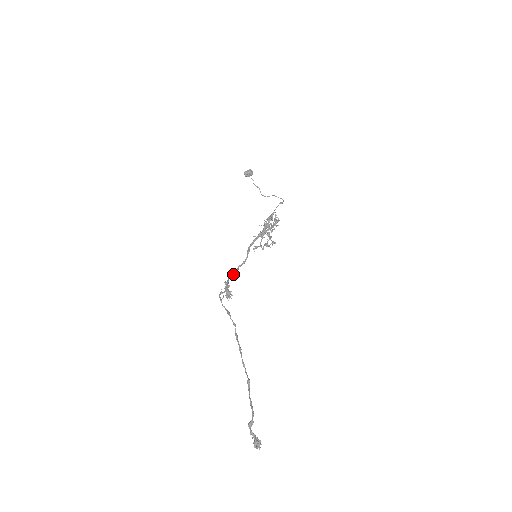
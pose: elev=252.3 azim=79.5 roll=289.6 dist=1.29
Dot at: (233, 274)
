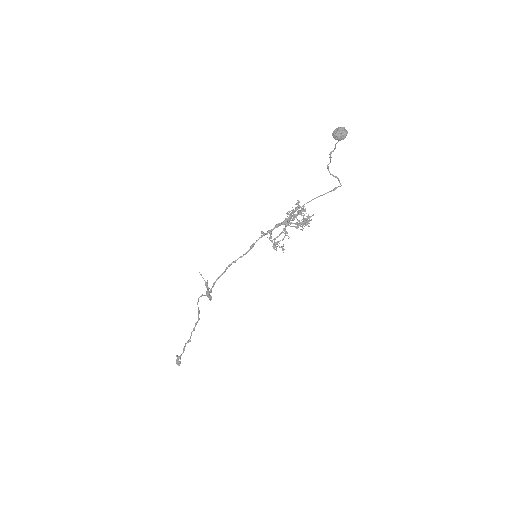
Dot at: occluded
